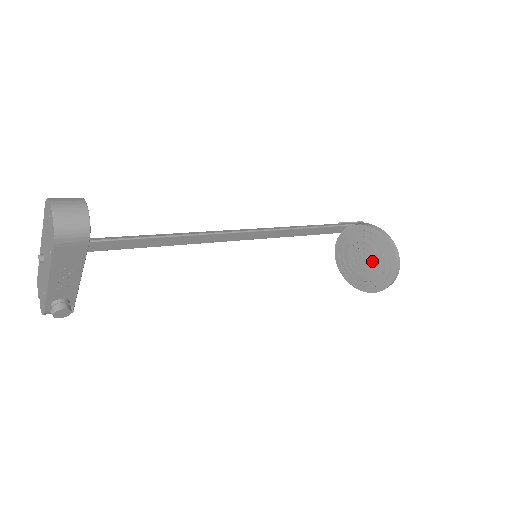
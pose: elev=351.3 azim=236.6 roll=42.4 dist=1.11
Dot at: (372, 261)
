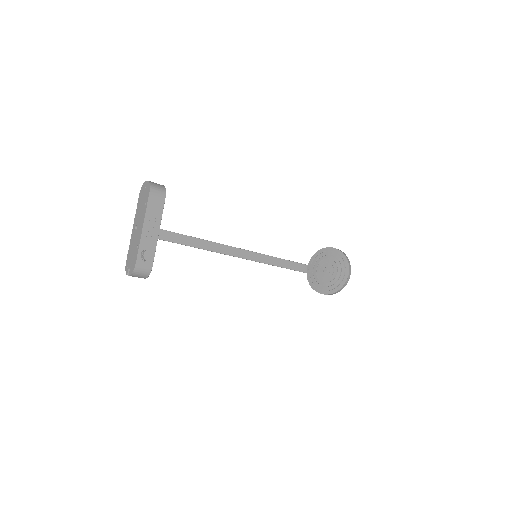
Dot at: (331, 266)
